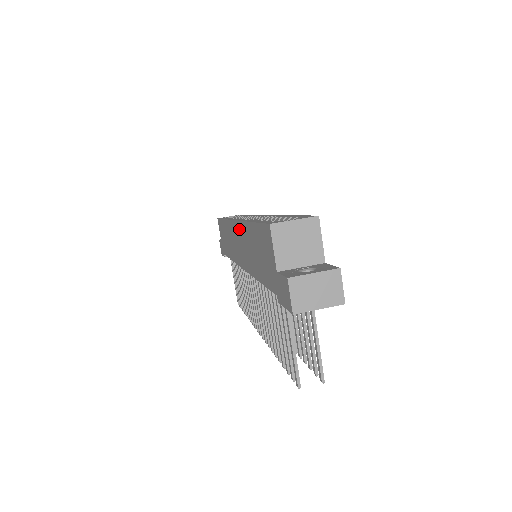
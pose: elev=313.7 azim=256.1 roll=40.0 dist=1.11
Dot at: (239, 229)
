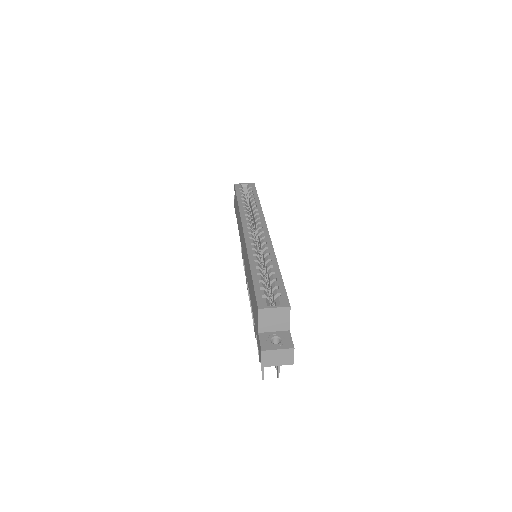
Dot at: (245, 247)
